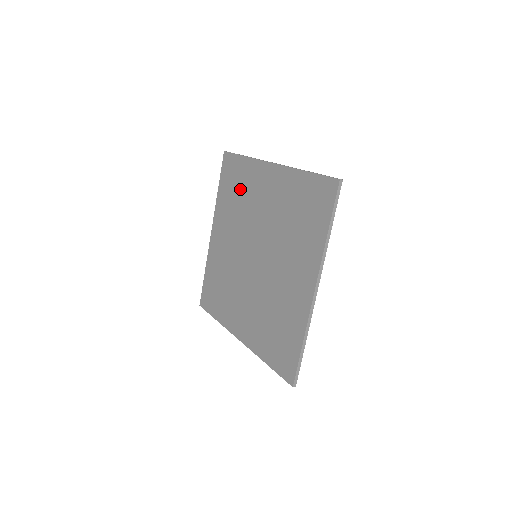
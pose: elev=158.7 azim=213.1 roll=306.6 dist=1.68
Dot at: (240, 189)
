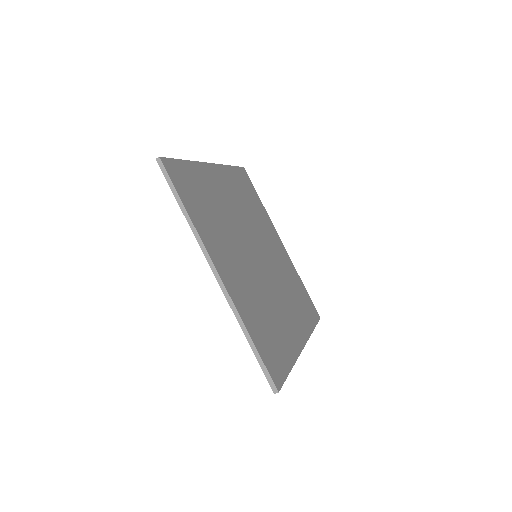
Dot at: occluded
